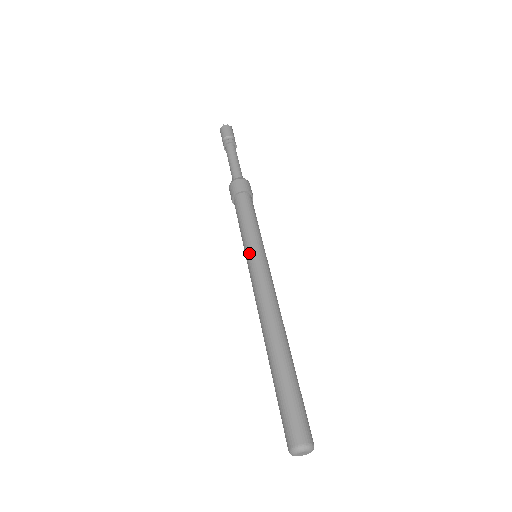
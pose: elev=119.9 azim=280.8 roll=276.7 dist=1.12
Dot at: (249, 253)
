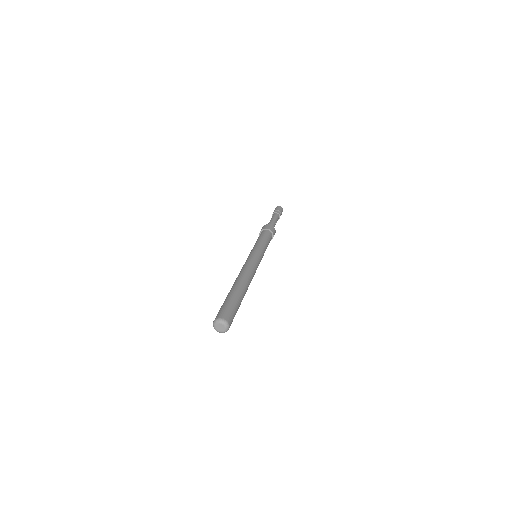
Dot at: (251, 251)
